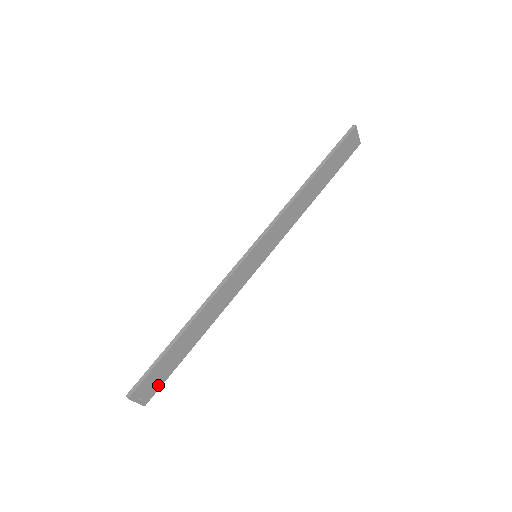
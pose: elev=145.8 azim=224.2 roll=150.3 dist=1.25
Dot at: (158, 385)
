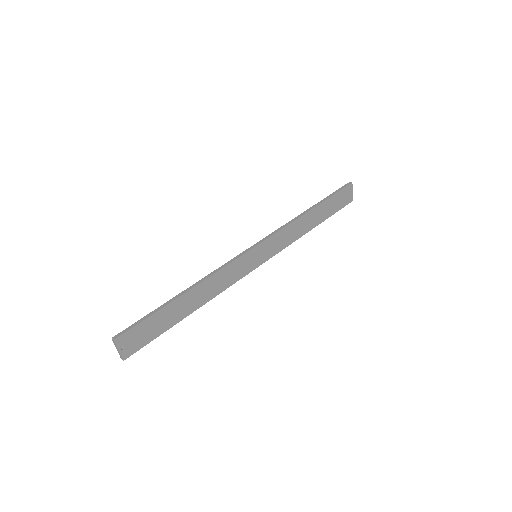
Dot at: (142, 343)
